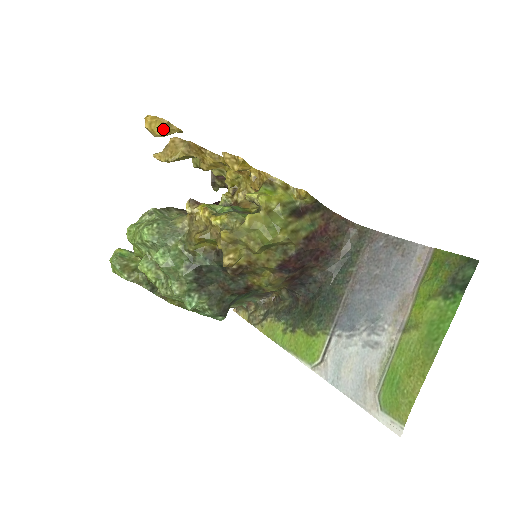
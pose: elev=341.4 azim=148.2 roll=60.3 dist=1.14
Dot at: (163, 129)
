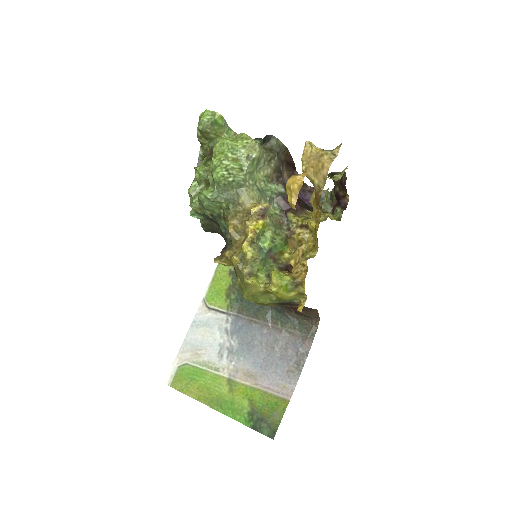
Dot at: occluded
